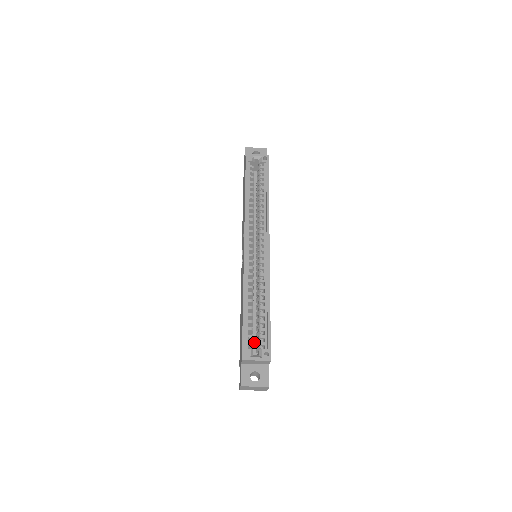
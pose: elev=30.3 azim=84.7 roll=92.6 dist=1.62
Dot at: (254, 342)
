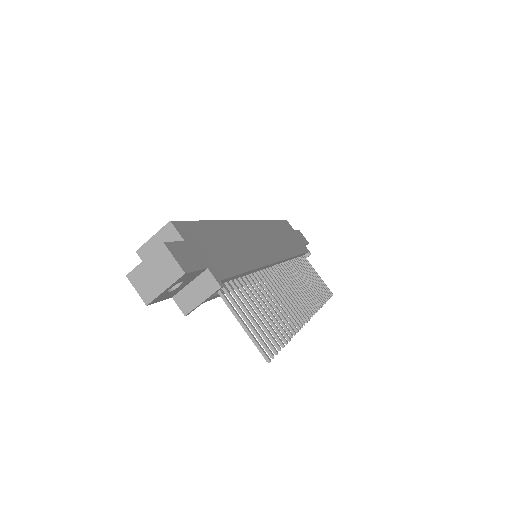
Dot at: occluded
